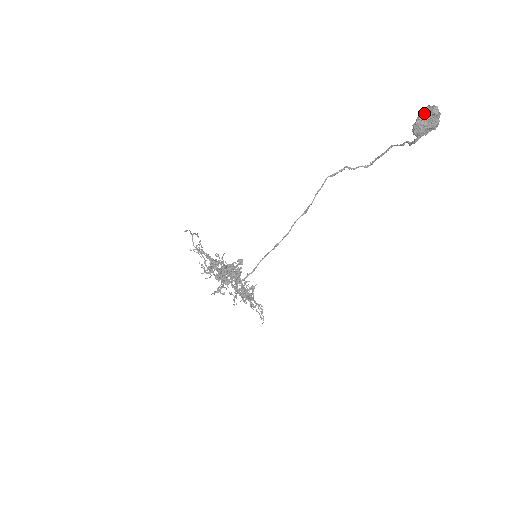
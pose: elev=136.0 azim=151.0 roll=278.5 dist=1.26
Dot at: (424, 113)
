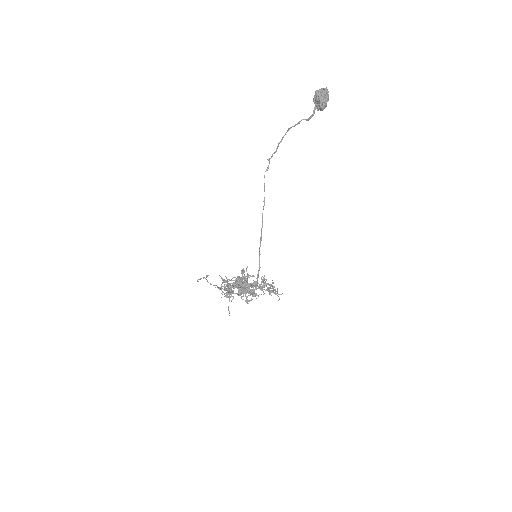
Dot at: (319, 95)
